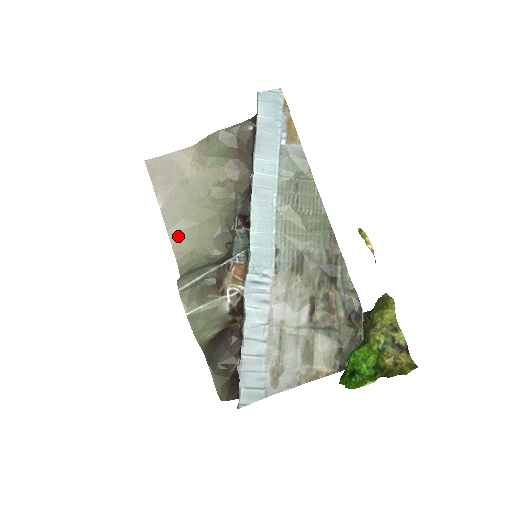
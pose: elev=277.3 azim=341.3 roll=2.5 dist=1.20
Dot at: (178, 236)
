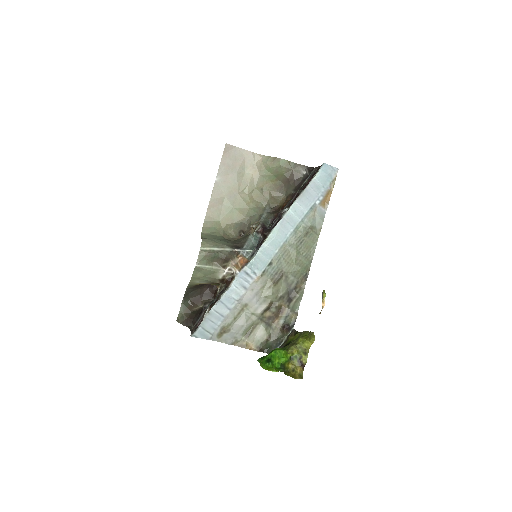
Dot at: (215, 206)
